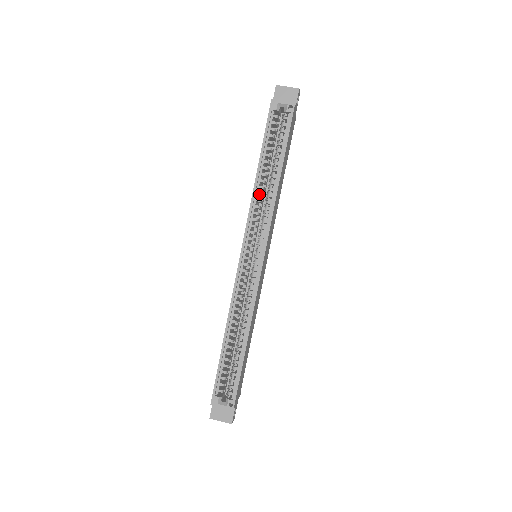
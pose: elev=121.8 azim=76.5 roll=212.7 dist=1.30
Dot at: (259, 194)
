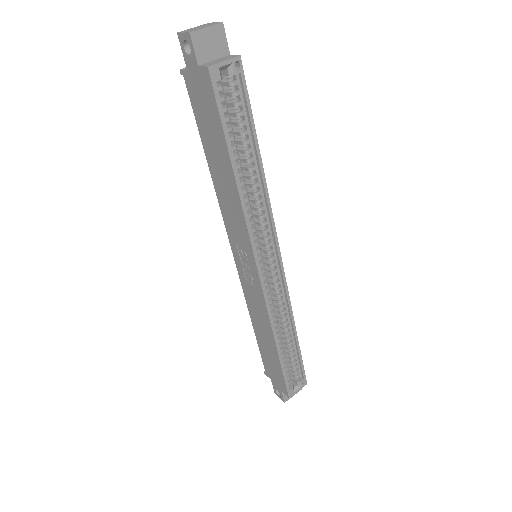
Dot at: (246, 200)
